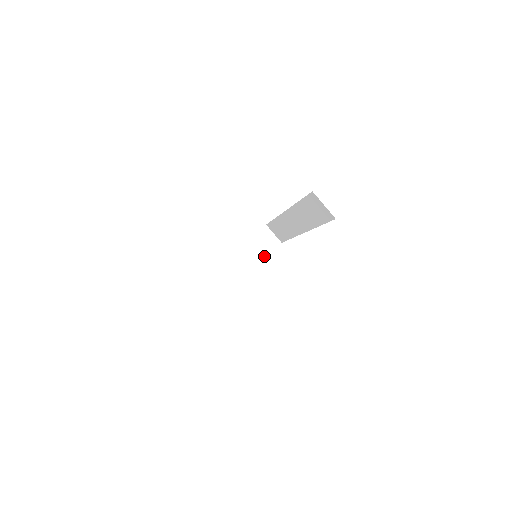
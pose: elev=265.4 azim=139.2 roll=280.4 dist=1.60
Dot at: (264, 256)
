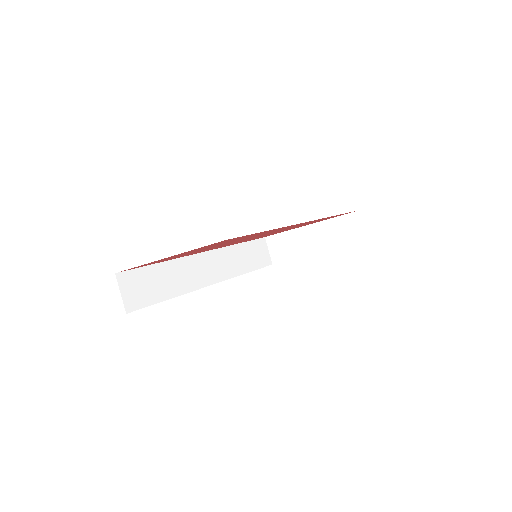
Dot at: (338, 246)
